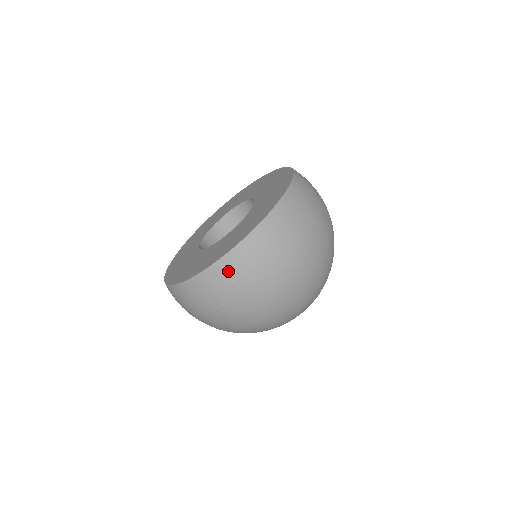
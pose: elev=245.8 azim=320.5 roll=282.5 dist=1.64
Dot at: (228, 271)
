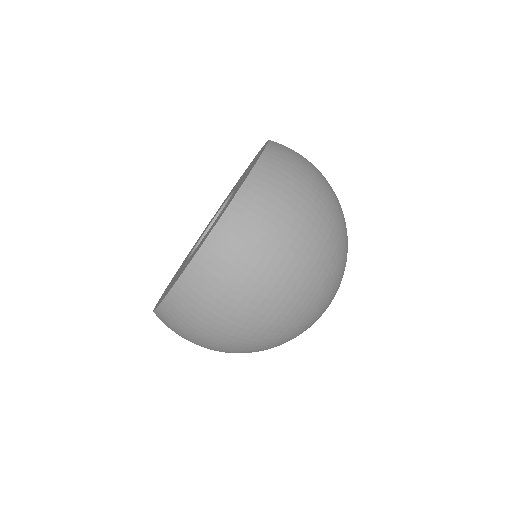
Dot at: (167, 321)
